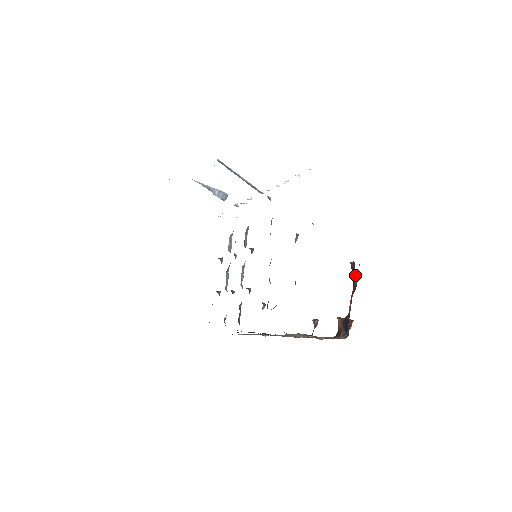
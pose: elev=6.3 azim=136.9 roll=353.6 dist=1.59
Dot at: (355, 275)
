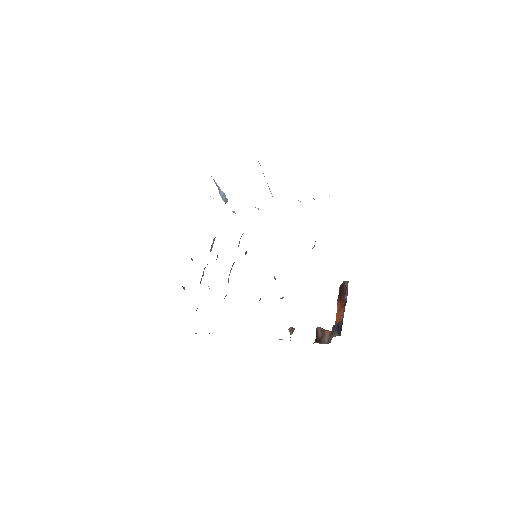
Dot at: (347, 292)
